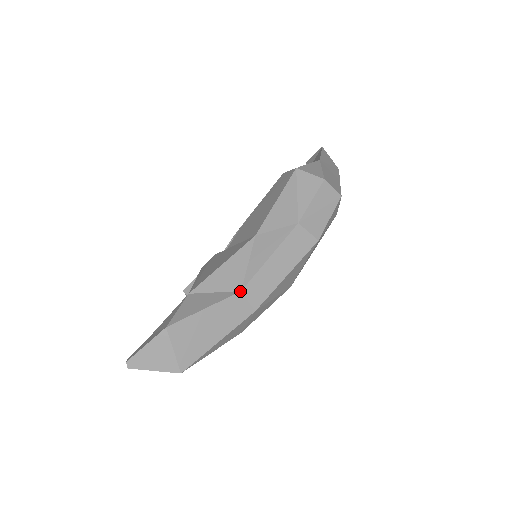
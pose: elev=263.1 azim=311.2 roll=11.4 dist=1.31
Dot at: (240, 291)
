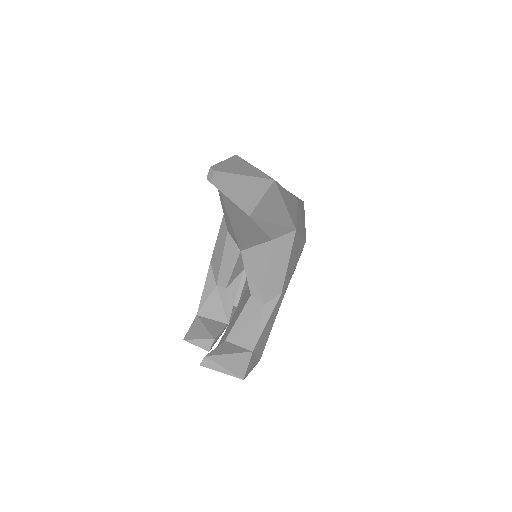
Dot at: occluded
